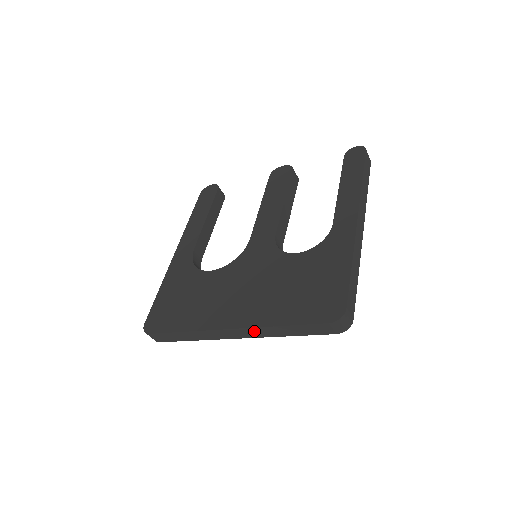
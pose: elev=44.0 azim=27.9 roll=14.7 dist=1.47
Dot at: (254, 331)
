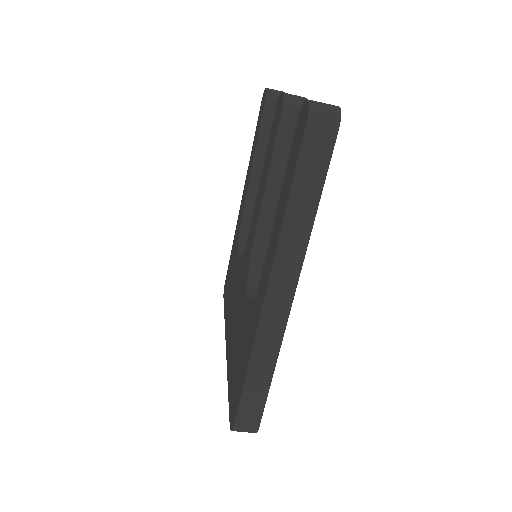
Dot at: occluded
